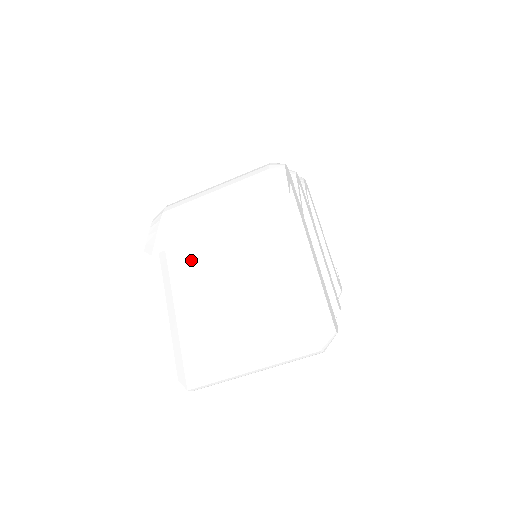
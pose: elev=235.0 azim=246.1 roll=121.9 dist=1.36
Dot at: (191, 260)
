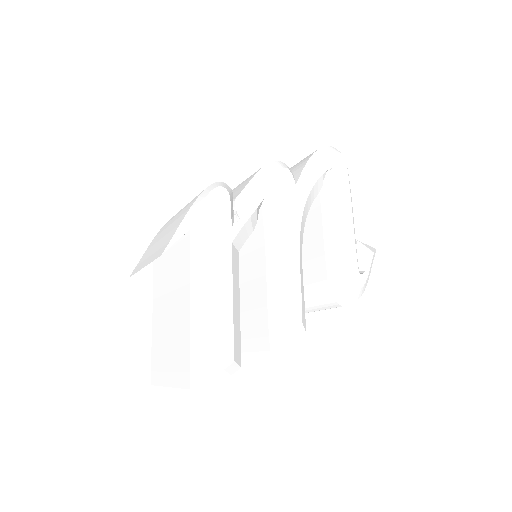
Dot at: (159, 279)
